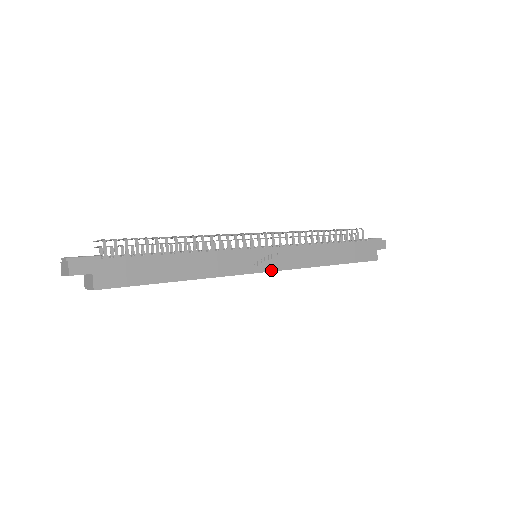
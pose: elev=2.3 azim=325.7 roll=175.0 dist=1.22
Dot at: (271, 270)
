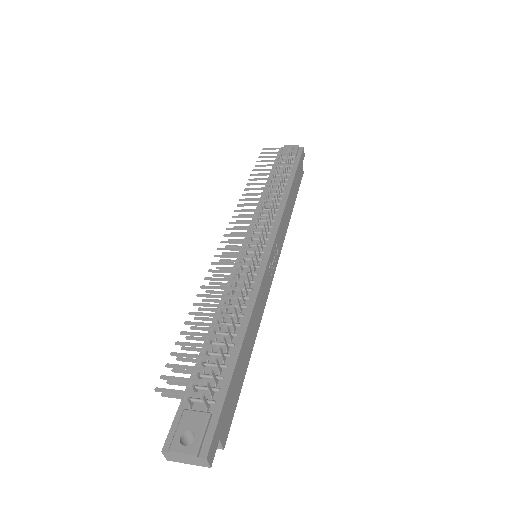
Dot at: occluded
